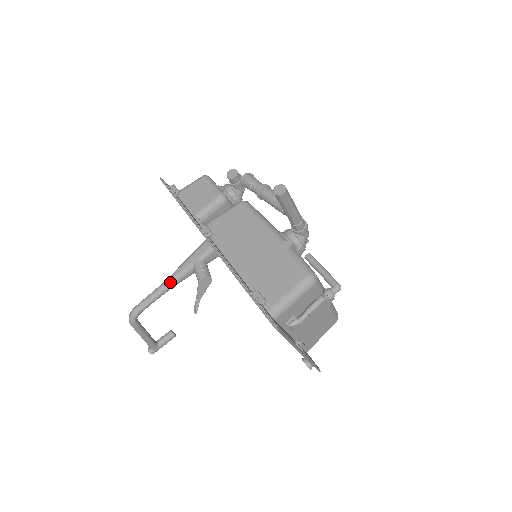
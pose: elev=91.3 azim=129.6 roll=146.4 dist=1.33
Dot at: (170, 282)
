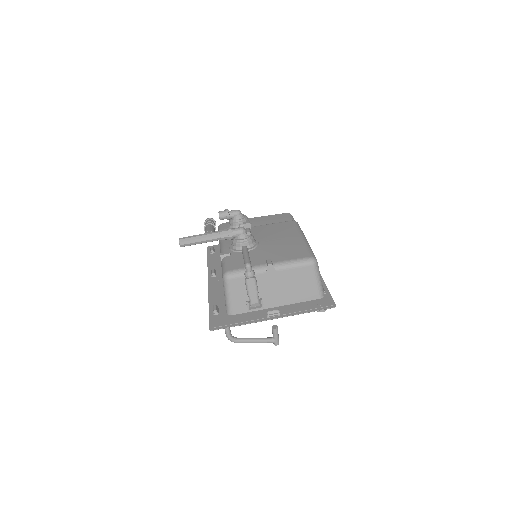
Dot at: occluded
